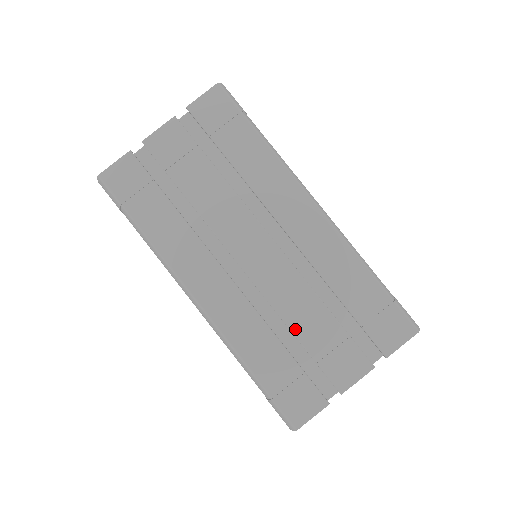
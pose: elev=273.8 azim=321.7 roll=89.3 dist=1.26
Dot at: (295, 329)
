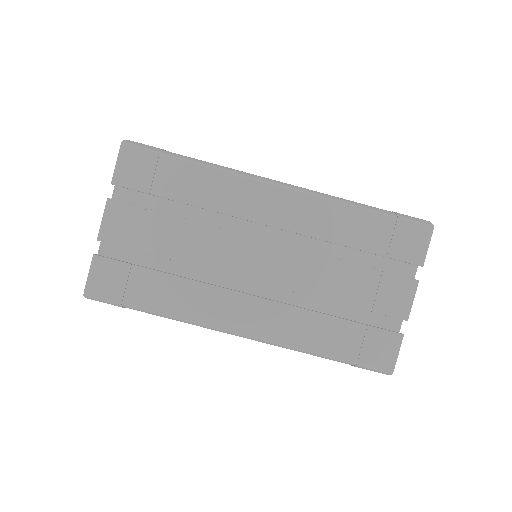
Dot at: (335, 298)
